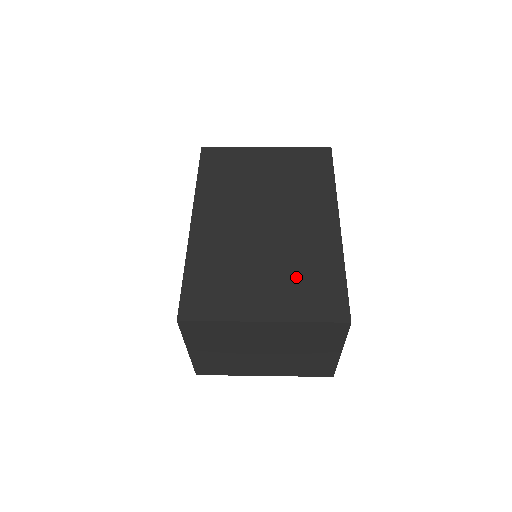
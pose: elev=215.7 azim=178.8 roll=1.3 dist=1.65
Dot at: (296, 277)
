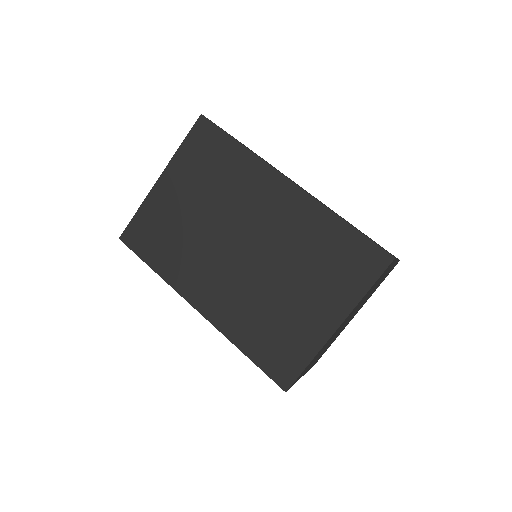
Dot at: (317, 267)
